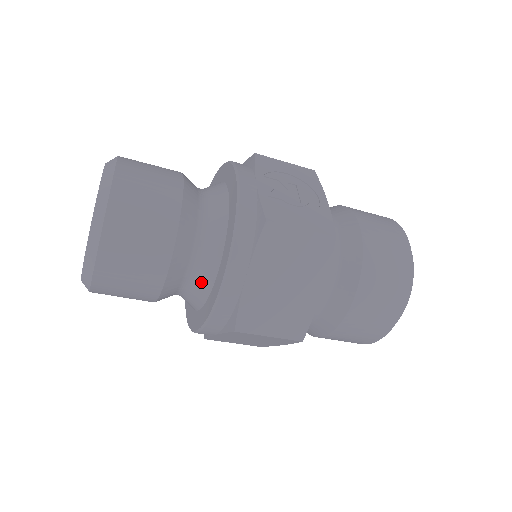
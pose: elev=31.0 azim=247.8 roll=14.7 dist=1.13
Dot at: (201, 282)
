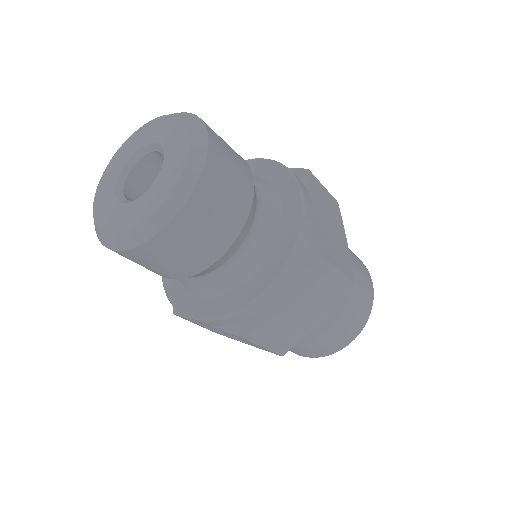
Dot at: (267, 226)
